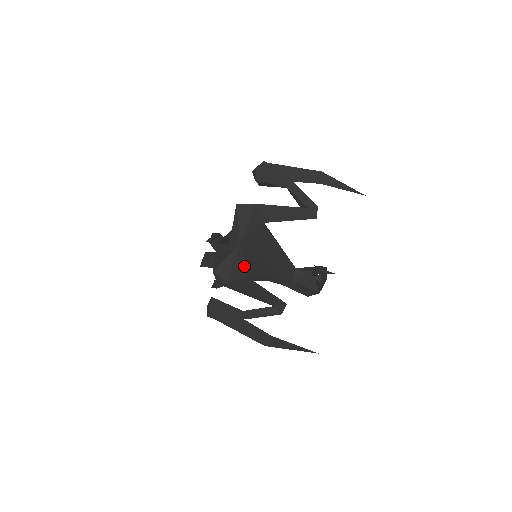
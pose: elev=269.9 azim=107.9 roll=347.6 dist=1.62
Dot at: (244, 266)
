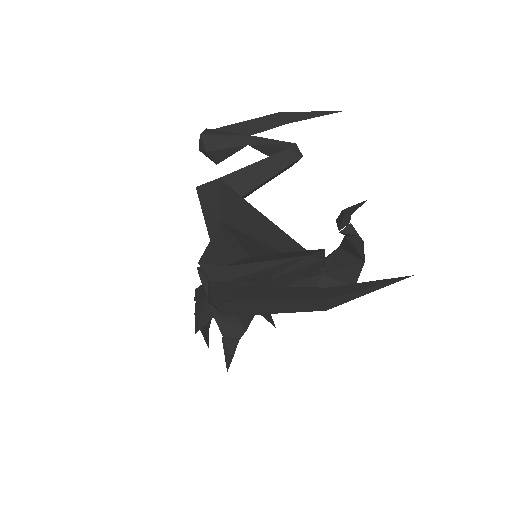
Dot at: (240, 246)
